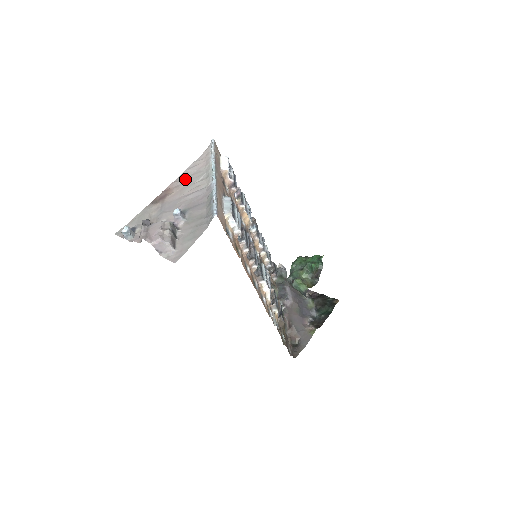
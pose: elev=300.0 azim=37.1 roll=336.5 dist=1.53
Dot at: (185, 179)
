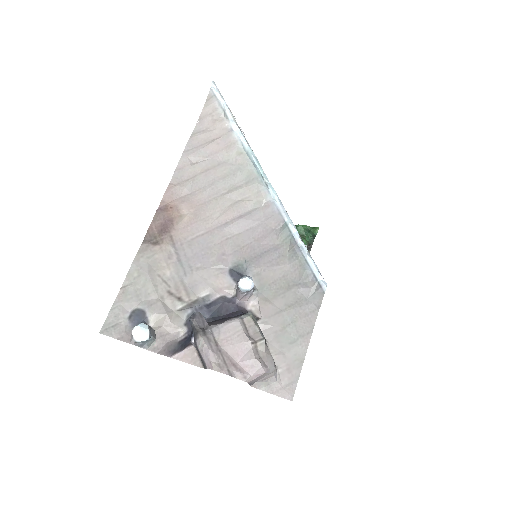
Dot at: (195, 181)
